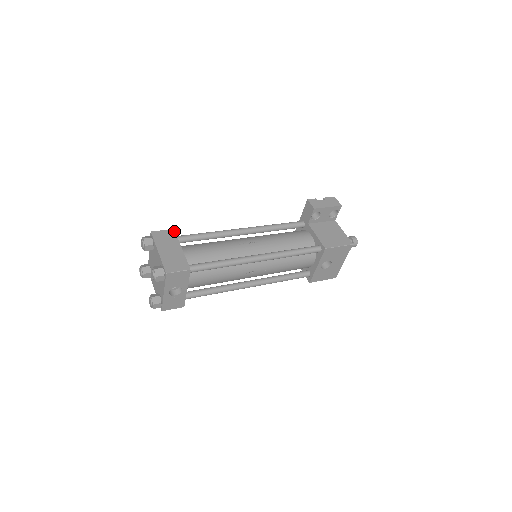
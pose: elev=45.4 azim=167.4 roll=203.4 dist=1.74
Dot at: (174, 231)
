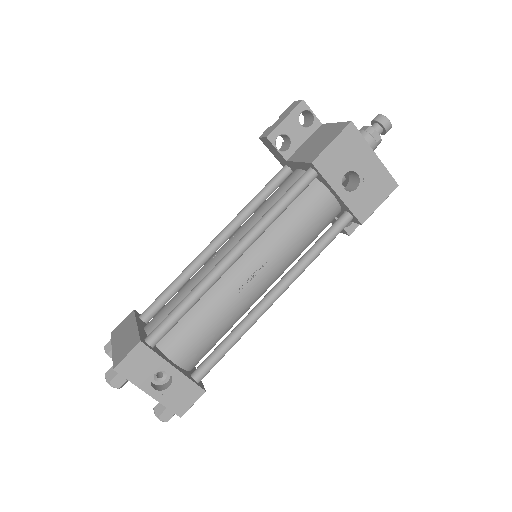
Dot at: (133, 311)
